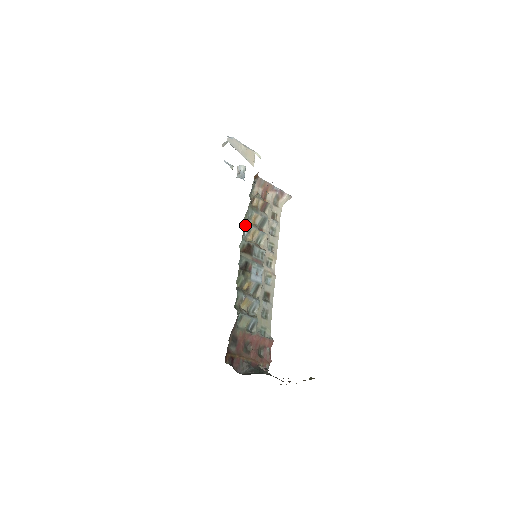
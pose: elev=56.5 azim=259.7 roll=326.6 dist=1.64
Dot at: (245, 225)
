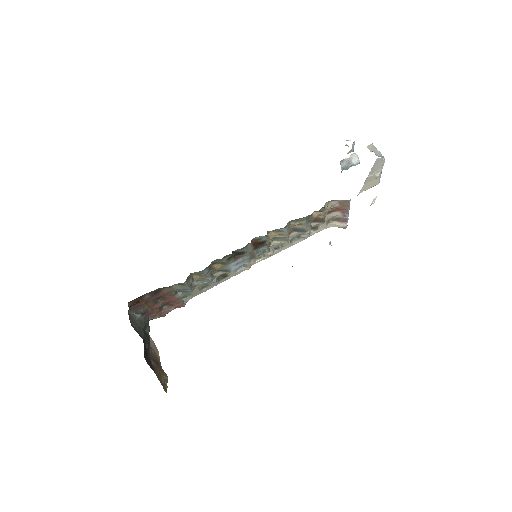
Dot at: (284, 227)
